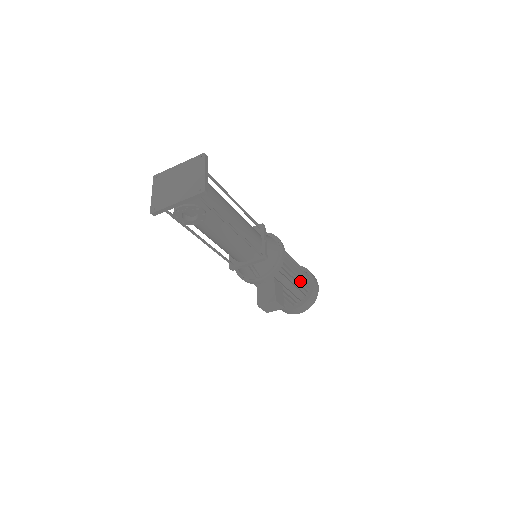
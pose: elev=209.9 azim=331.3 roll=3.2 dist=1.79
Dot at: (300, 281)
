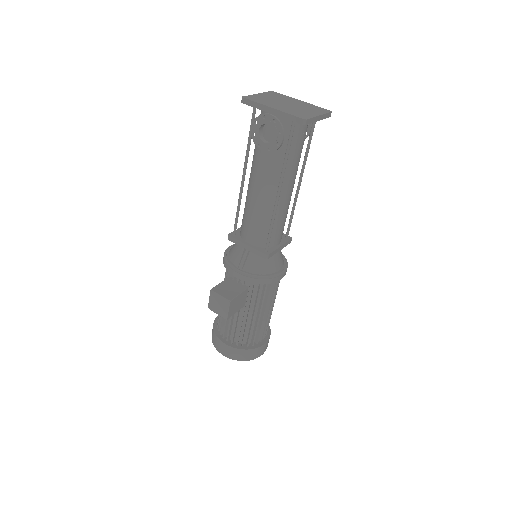
Dot at: (258, 326)
